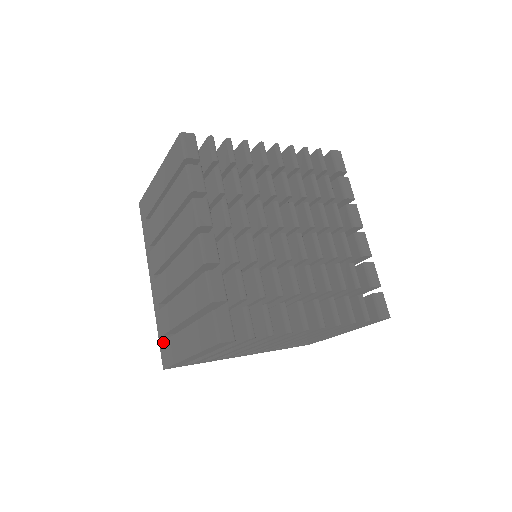
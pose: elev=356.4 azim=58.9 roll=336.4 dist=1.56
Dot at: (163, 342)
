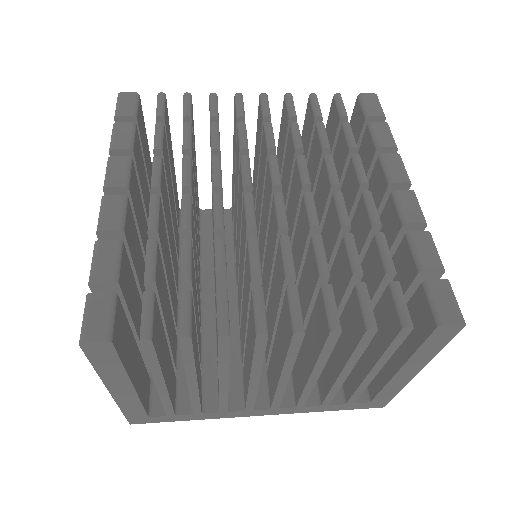
Dot at: occluded
